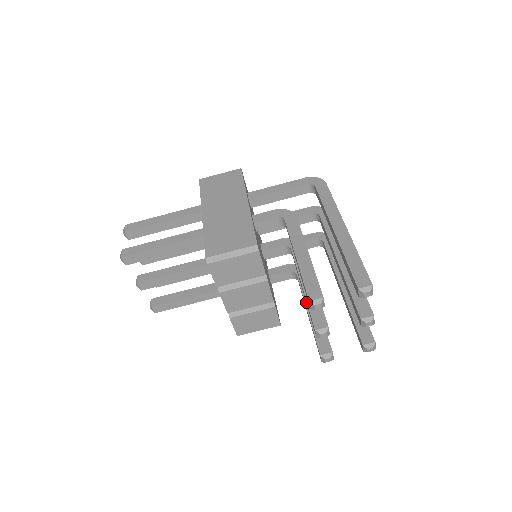
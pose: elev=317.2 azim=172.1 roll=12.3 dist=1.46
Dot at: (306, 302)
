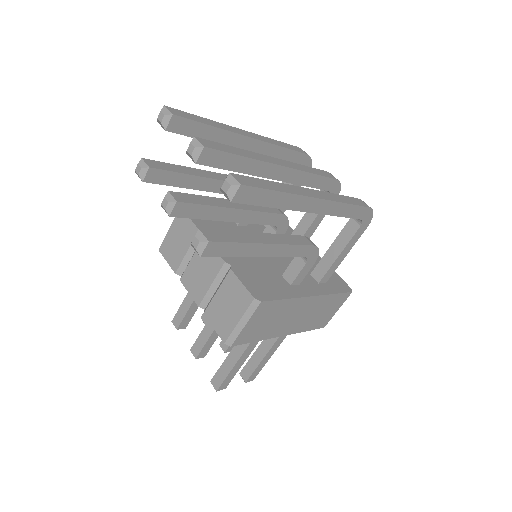
Dot at: occluded
